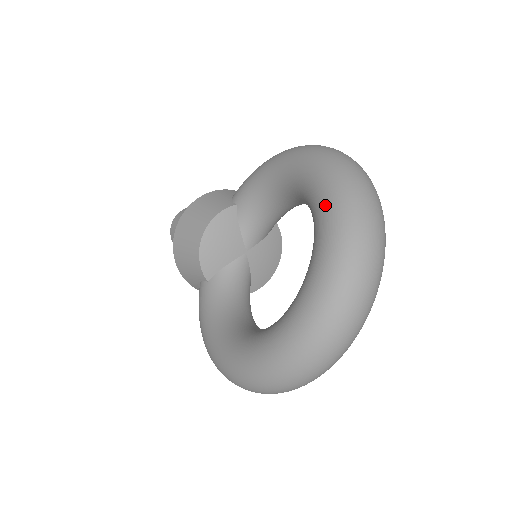
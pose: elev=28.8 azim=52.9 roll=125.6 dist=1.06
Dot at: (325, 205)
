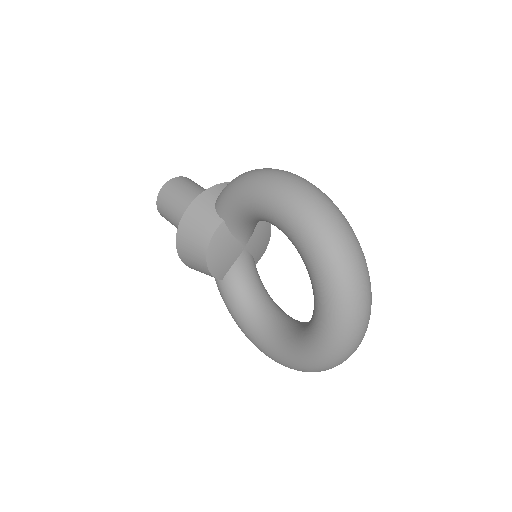
Dot at: (317, 273)
